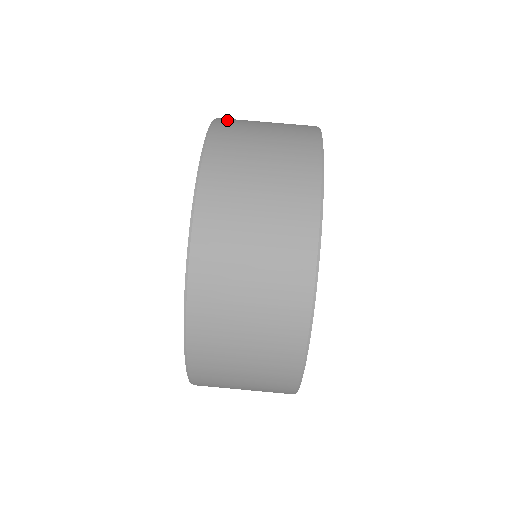
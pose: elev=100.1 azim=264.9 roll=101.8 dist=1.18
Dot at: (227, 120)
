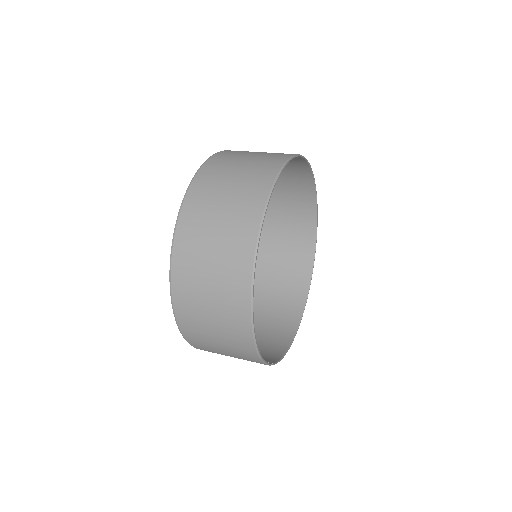
Dot at: occluded
